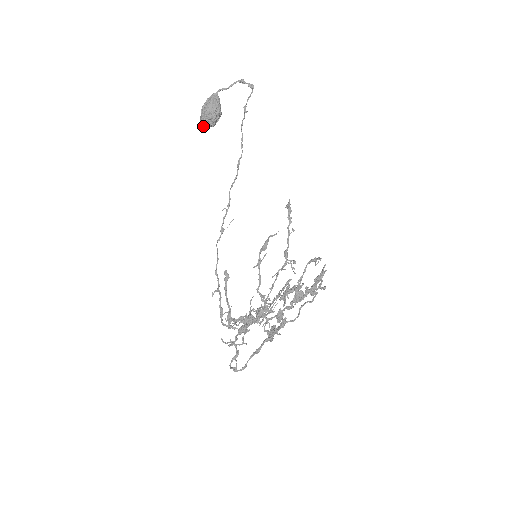
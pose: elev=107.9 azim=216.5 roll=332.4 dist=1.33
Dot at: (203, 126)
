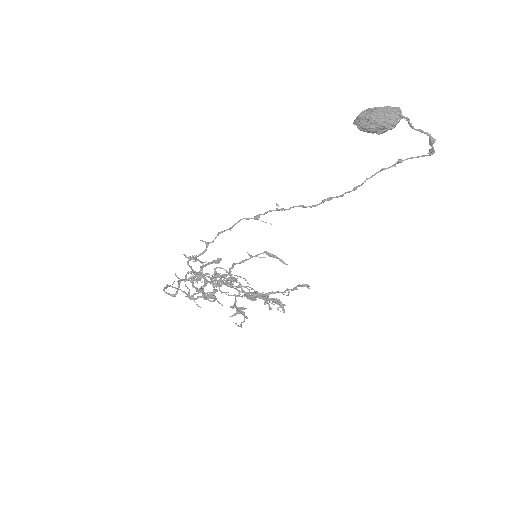
Dot at: (355, 120)
